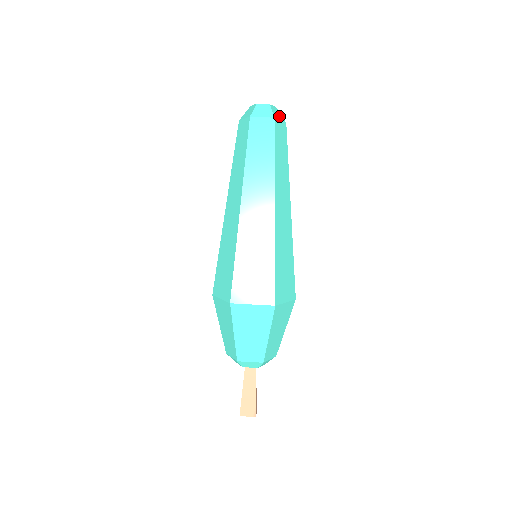
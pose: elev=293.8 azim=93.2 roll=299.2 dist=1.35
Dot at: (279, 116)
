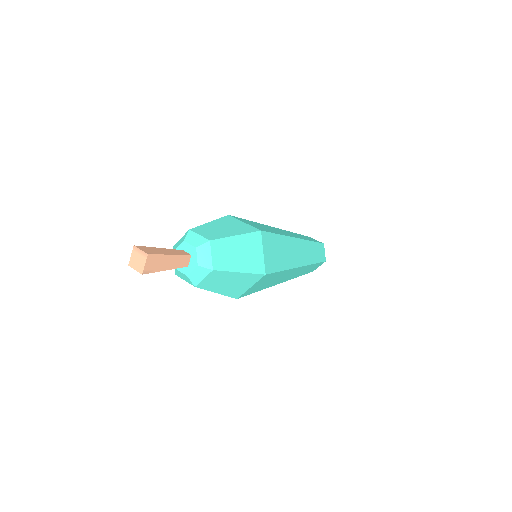
Dot at: occluded
